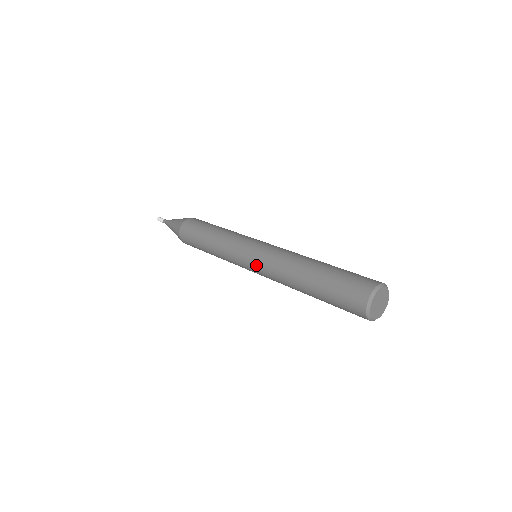
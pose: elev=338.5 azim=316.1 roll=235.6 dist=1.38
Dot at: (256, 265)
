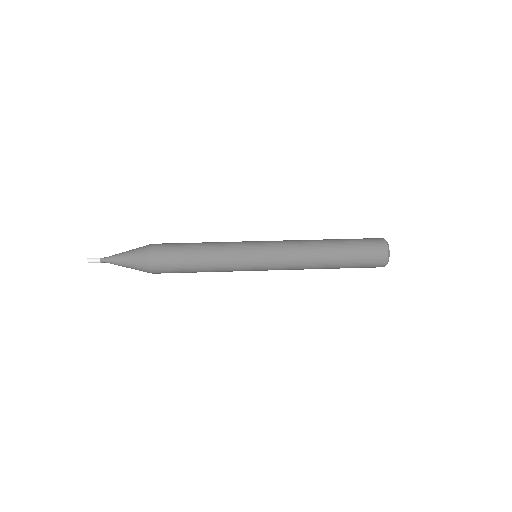
Dot at: (273, 249)
